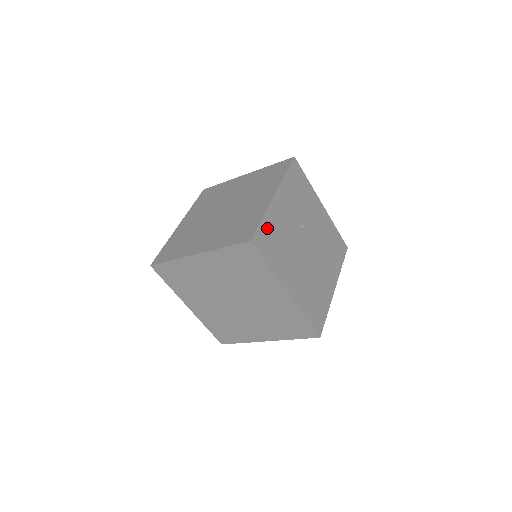
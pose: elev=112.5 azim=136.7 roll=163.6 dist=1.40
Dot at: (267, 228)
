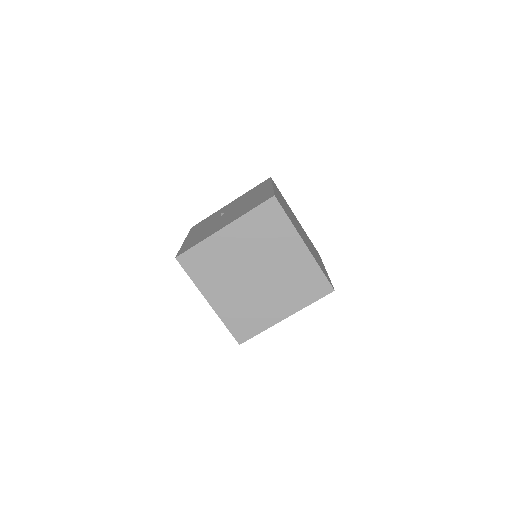
Dot at: occluded
